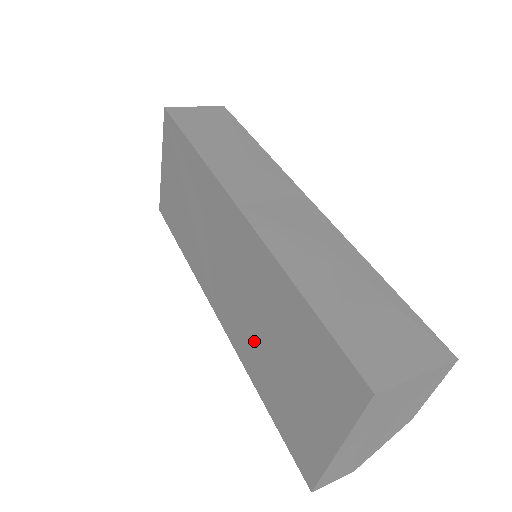
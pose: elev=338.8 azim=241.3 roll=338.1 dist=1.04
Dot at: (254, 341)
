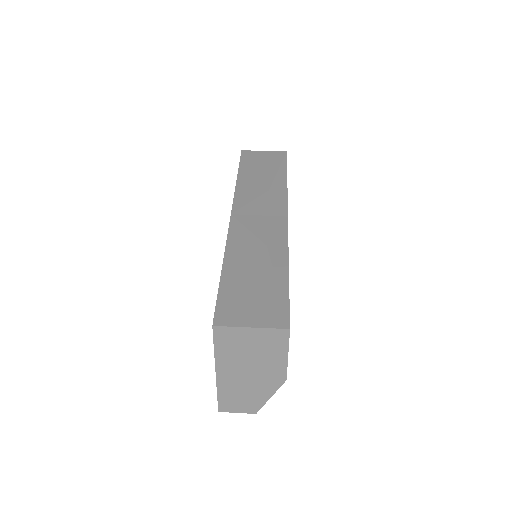
Dot at: occluded
